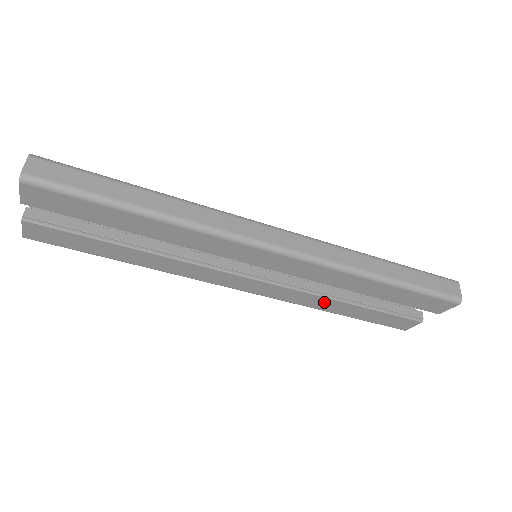
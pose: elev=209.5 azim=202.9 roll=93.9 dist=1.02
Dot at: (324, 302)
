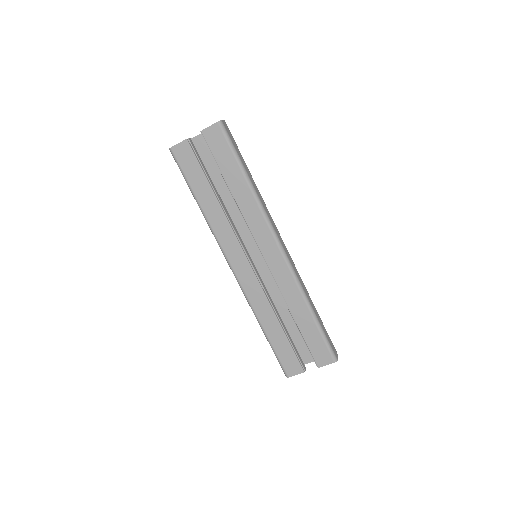
Dot at: (267, 312)
